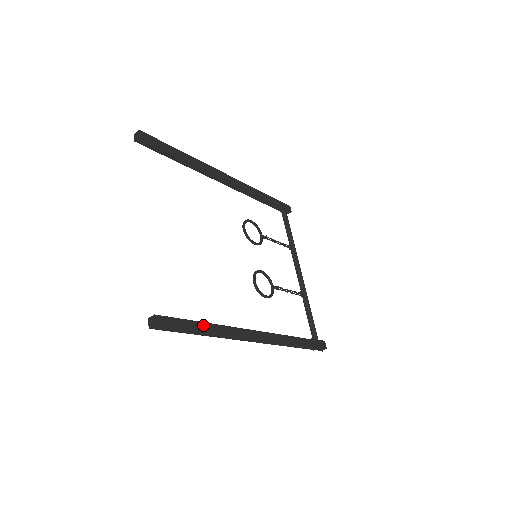
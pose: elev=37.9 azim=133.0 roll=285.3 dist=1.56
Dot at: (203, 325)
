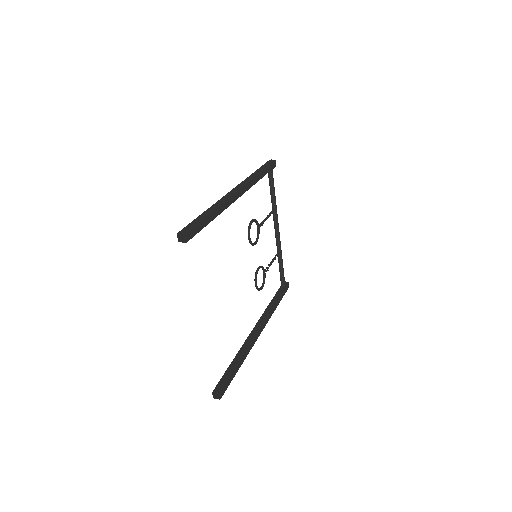
Dot at: (238, 366)
